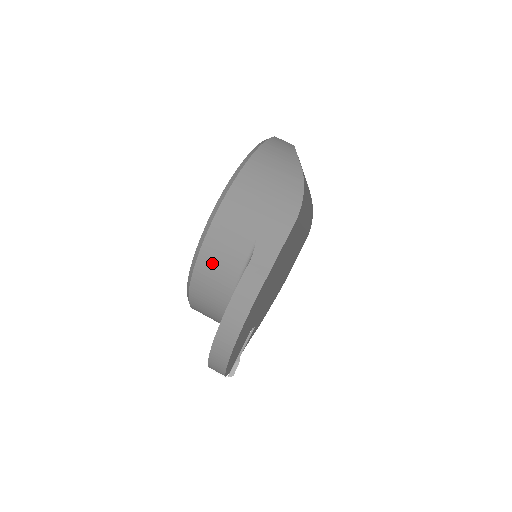
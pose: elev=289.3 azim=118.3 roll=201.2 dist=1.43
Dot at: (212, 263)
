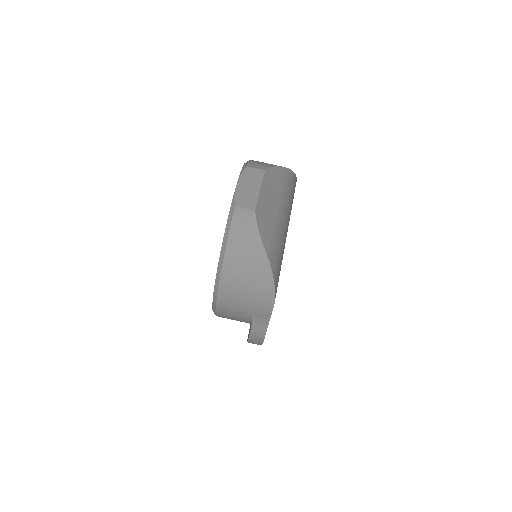
Dot at: (227, 318)
